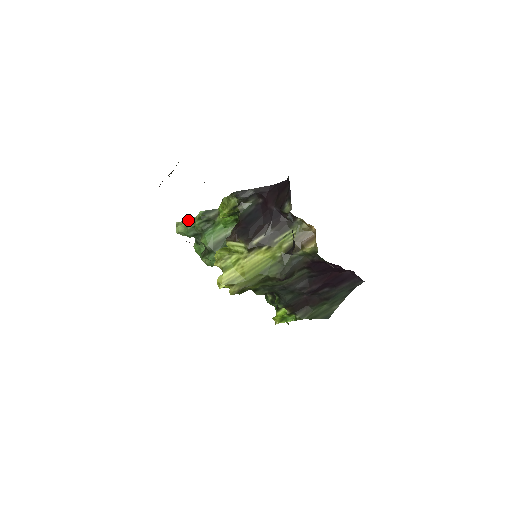
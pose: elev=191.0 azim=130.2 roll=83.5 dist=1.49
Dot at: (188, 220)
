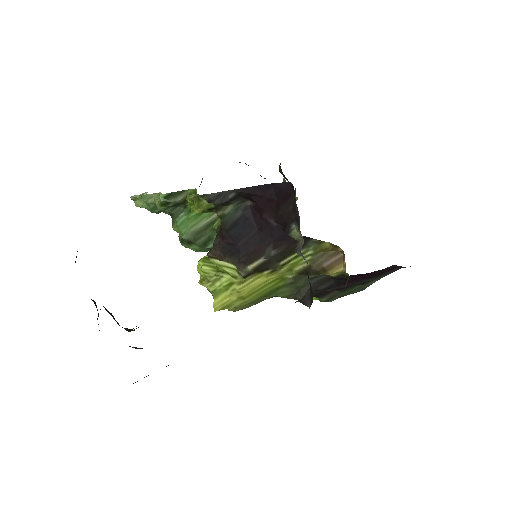
Dot at: (147, 197)
